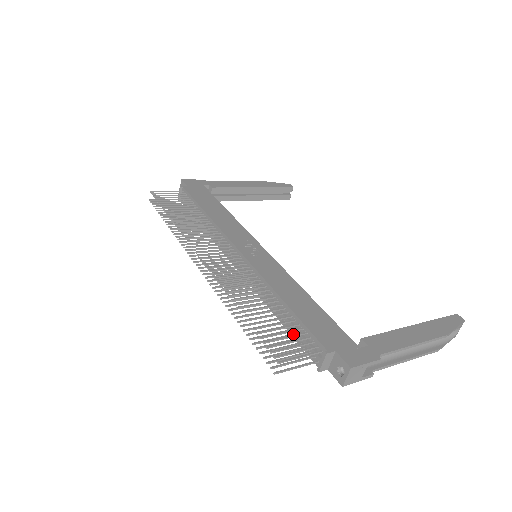
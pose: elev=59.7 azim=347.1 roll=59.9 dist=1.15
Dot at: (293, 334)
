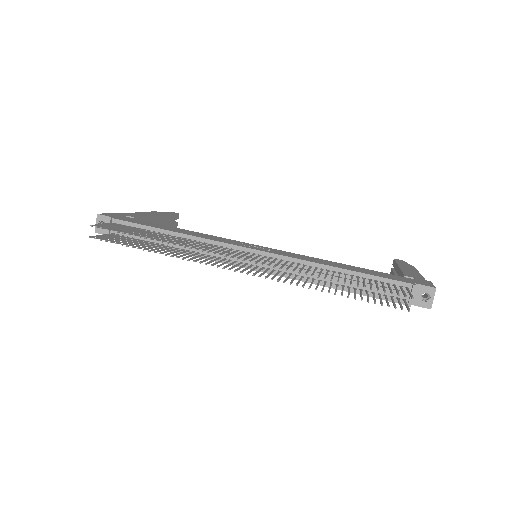
Dot at: (367, 291)
